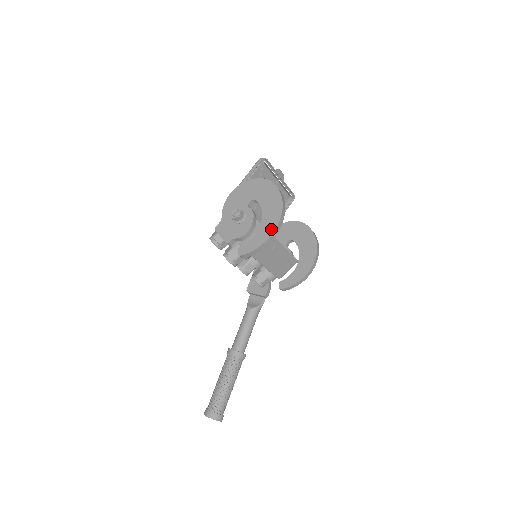
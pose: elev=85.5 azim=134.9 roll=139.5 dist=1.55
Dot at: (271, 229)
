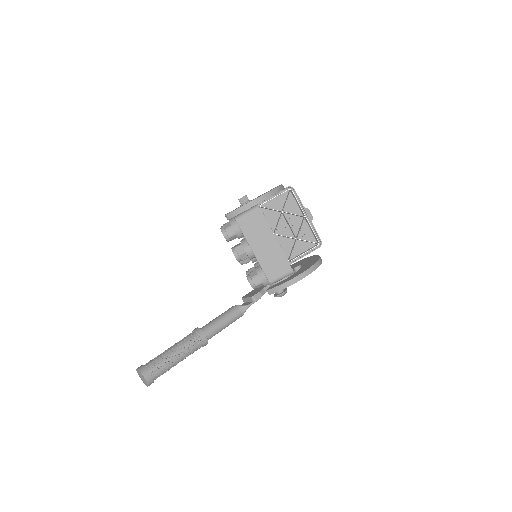
Dot at: (258, 197)
